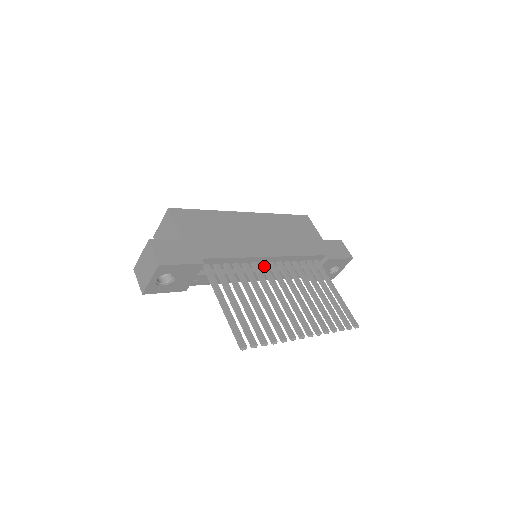
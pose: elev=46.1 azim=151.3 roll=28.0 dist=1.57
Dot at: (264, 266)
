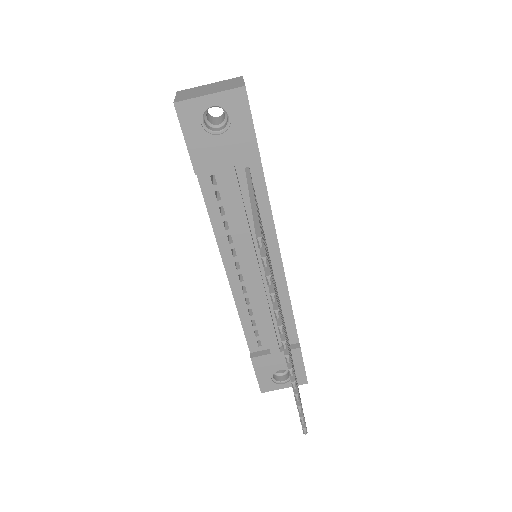
Dot at: occluded
